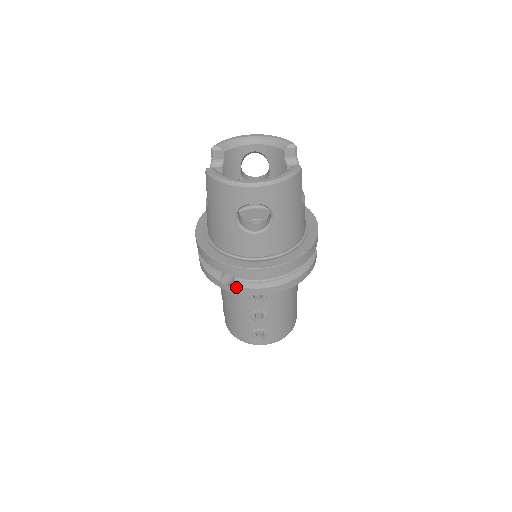
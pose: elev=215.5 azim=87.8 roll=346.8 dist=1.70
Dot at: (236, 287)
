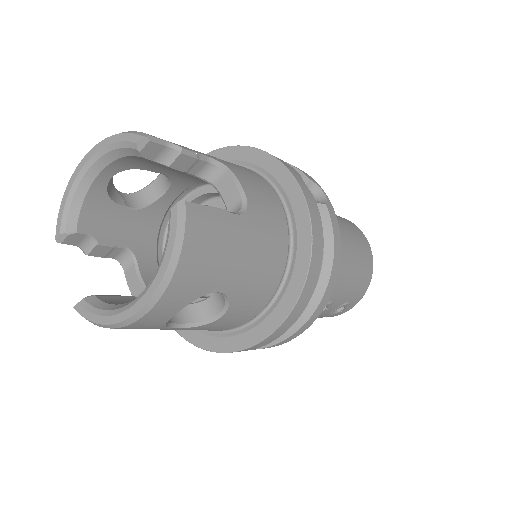
Dot at: (264, 348)
